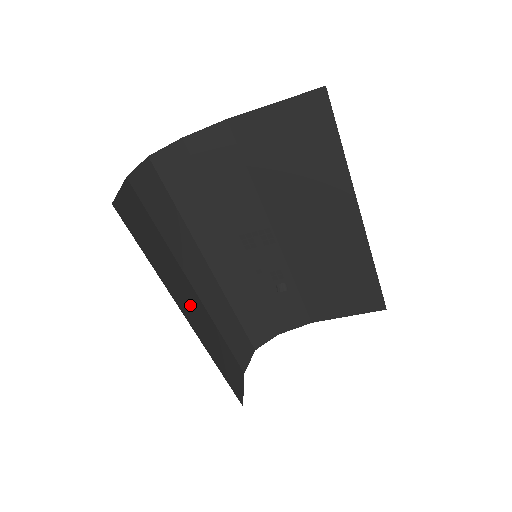
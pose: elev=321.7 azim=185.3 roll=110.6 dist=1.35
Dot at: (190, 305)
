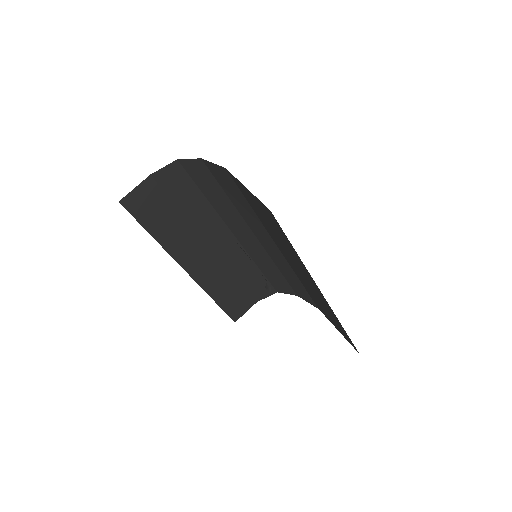
Dot at: (197, 259)
